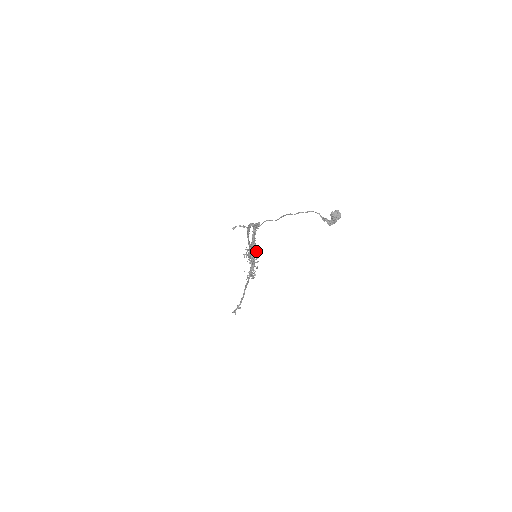
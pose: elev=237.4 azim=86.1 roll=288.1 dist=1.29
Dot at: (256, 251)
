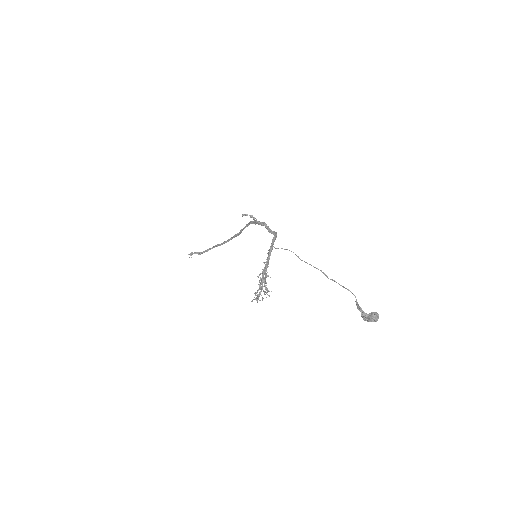
Dot at: occluded
